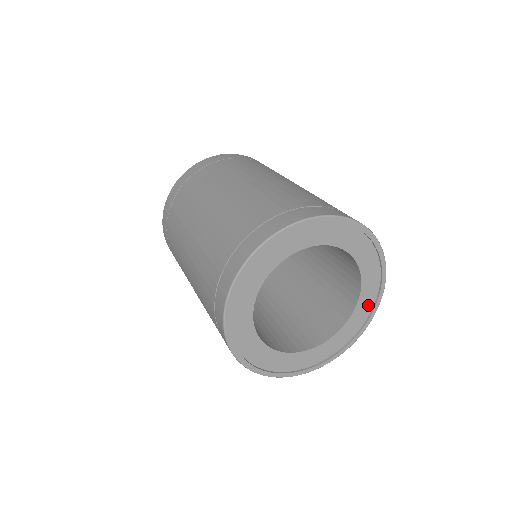
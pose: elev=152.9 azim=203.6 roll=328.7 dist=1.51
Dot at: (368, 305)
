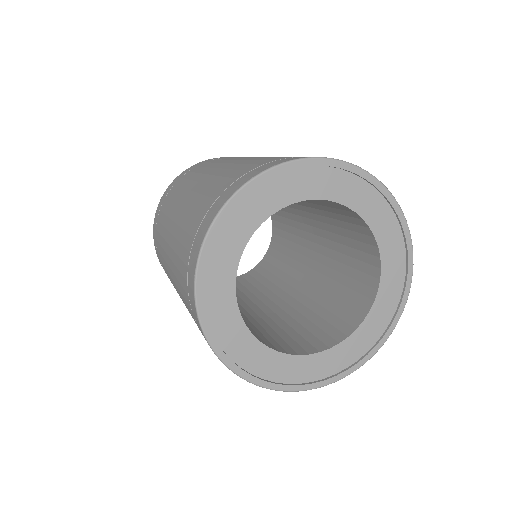
Dot at: (398, 262)
